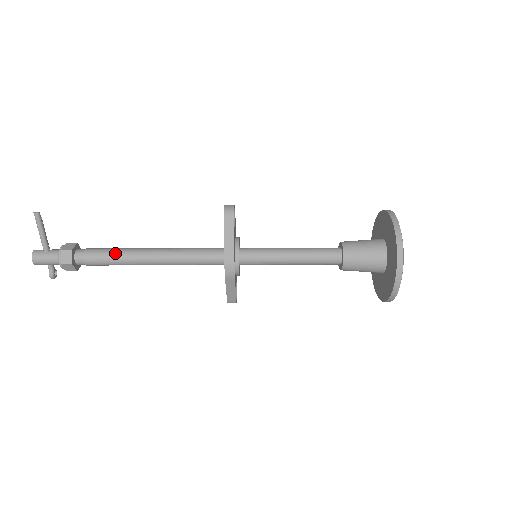
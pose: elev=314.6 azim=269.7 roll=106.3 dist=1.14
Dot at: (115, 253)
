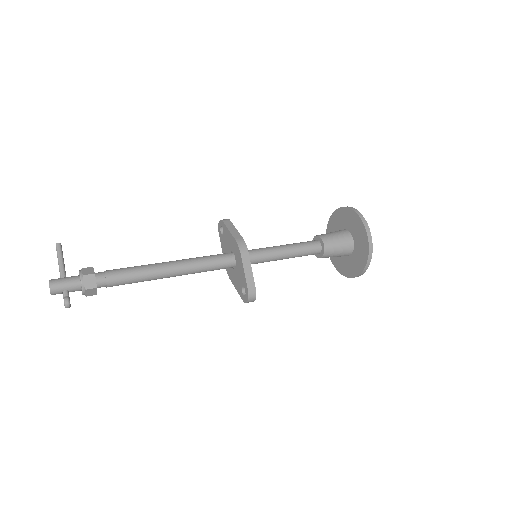
Dot at: (134, 266)
